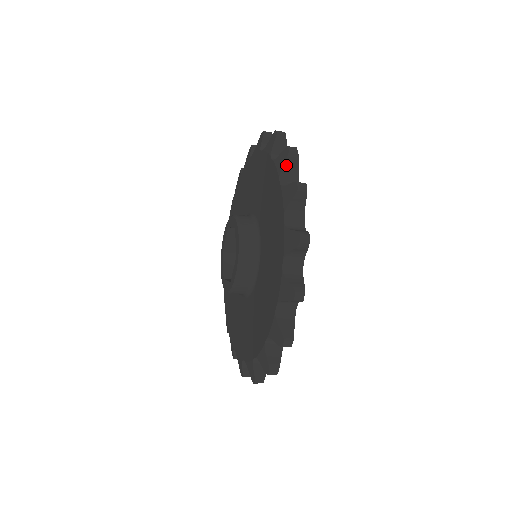
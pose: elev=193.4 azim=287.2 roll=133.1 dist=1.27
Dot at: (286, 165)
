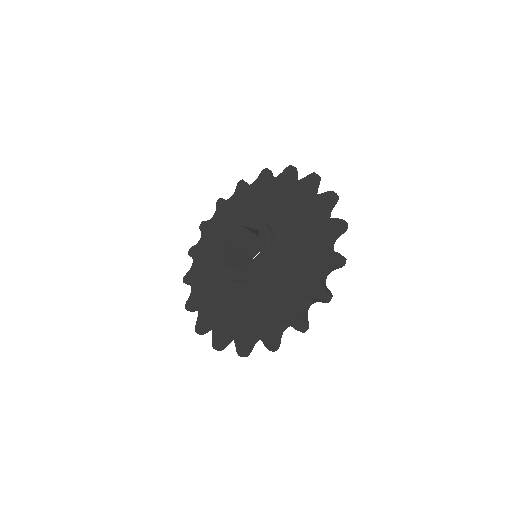
Dot at: (269, 174)
